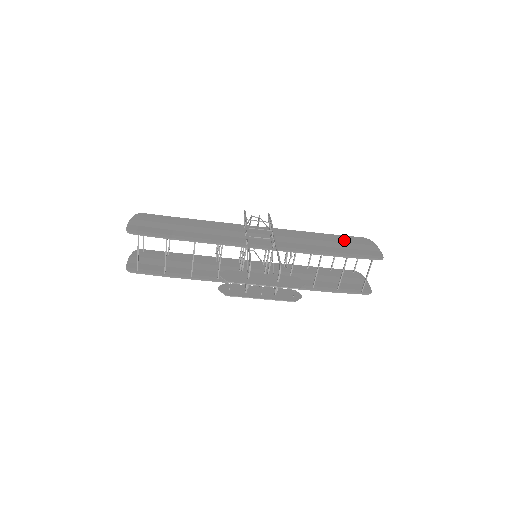
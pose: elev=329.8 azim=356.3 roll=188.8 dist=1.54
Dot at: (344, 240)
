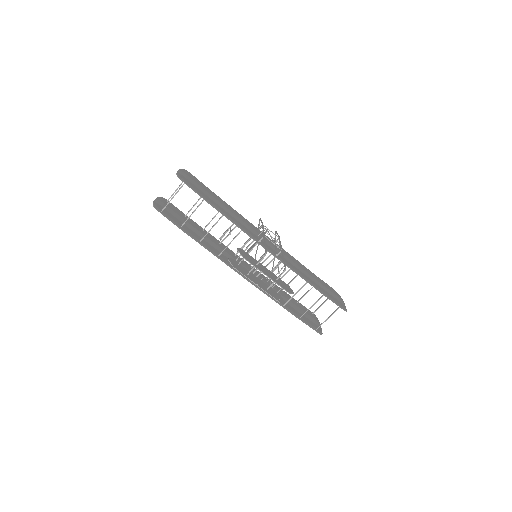
Dot at: (323, 283)
